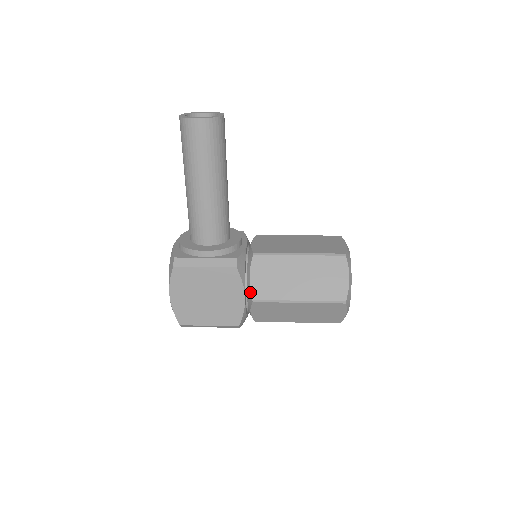
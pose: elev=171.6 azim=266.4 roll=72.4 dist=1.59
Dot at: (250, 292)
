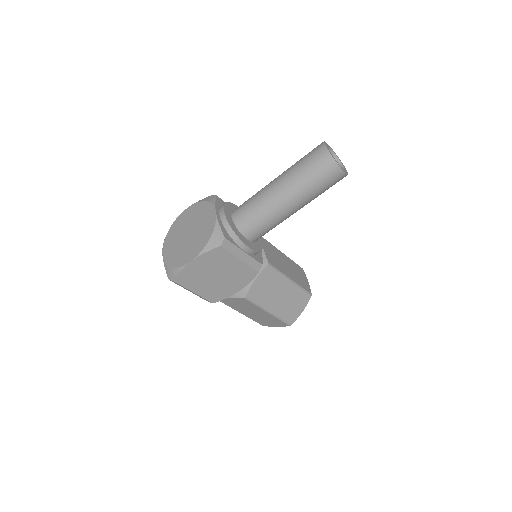
Dot at: (248, 290)
